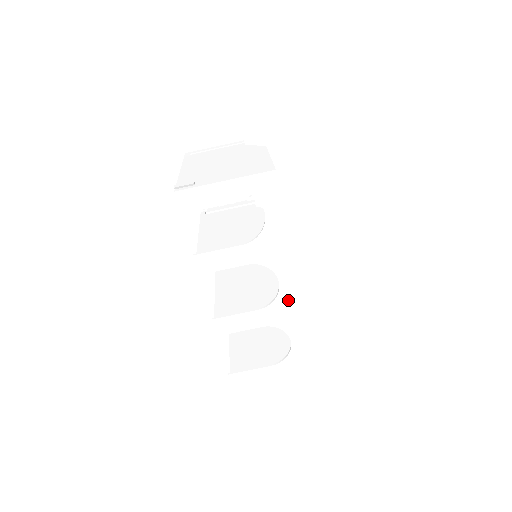
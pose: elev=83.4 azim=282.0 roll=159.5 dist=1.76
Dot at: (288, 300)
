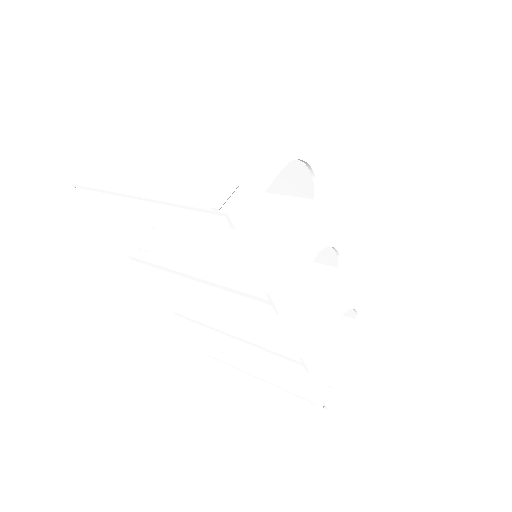
Dot at: (349, 270)
